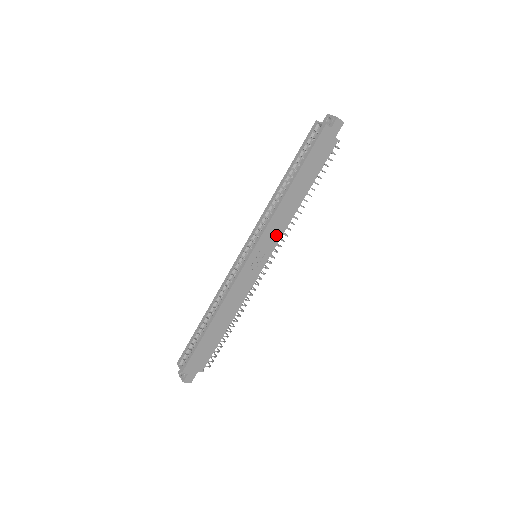
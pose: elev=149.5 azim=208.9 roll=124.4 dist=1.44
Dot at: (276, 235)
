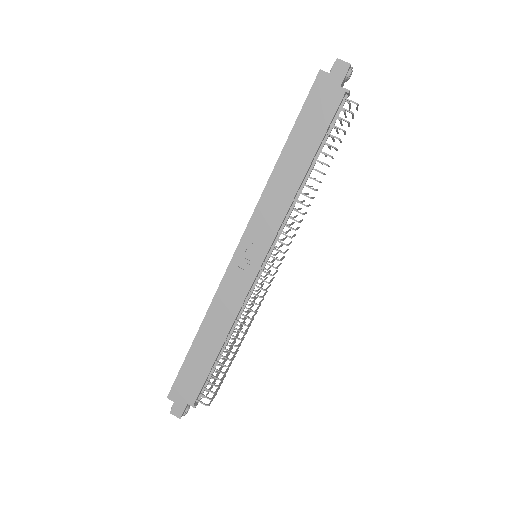
Dot at: (271, 224)
